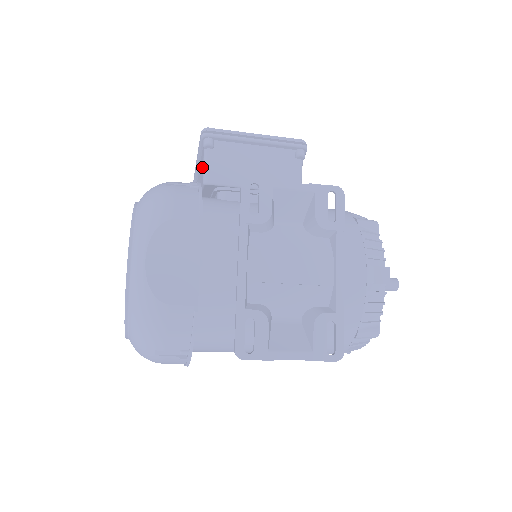
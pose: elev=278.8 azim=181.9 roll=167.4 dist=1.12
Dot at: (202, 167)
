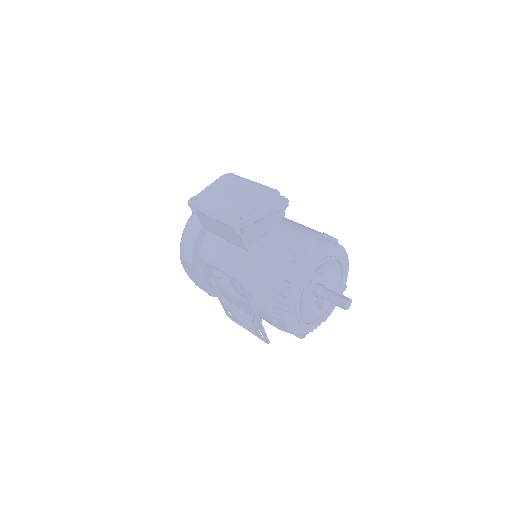
Dot at: occluded
